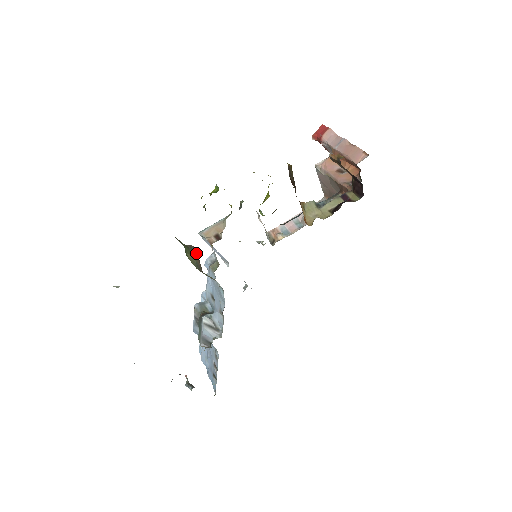
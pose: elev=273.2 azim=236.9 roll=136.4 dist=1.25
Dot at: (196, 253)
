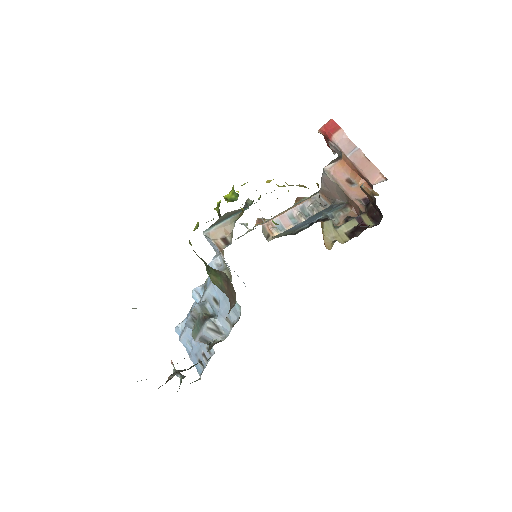
Dot at: (225, 279)
